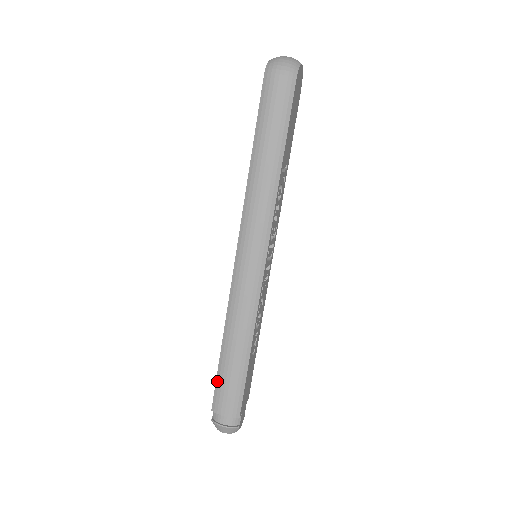
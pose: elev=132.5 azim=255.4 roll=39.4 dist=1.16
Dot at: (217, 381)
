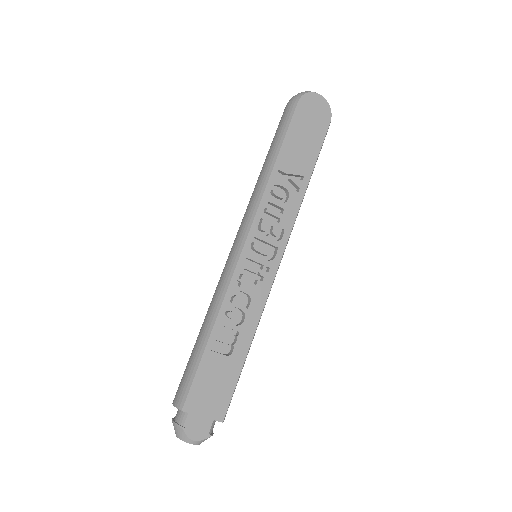
Dot at: occluded
